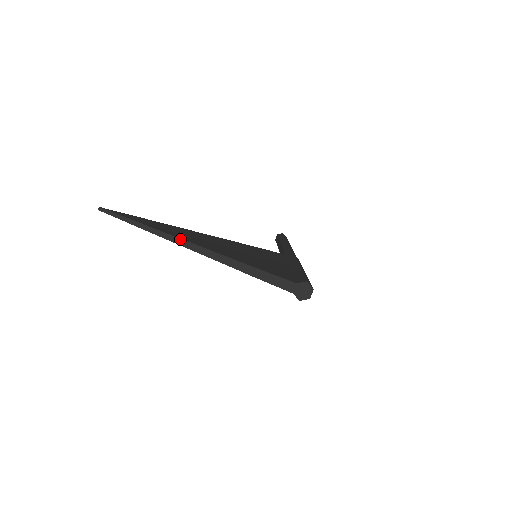
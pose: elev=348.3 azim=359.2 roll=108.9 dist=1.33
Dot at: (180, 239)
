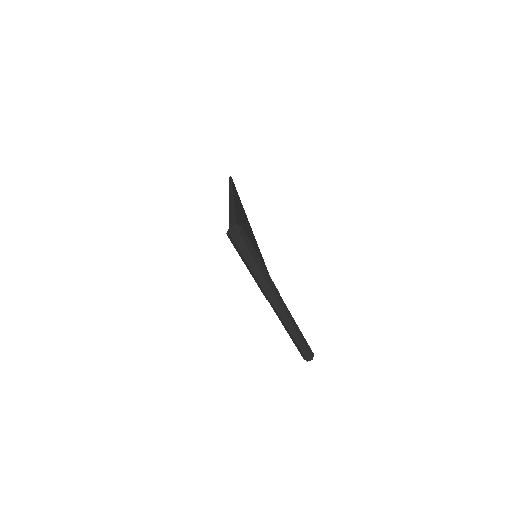
Dot at: (233, 193)
